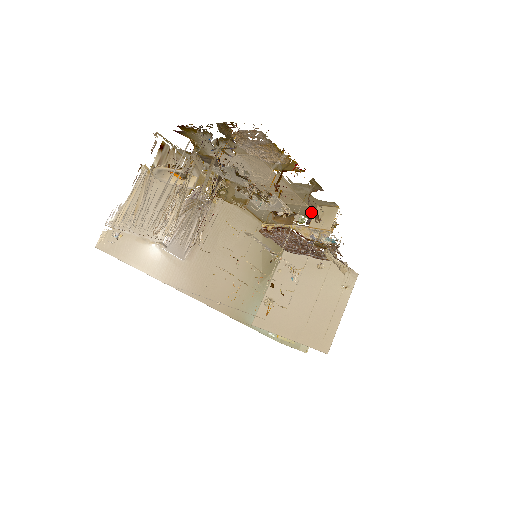
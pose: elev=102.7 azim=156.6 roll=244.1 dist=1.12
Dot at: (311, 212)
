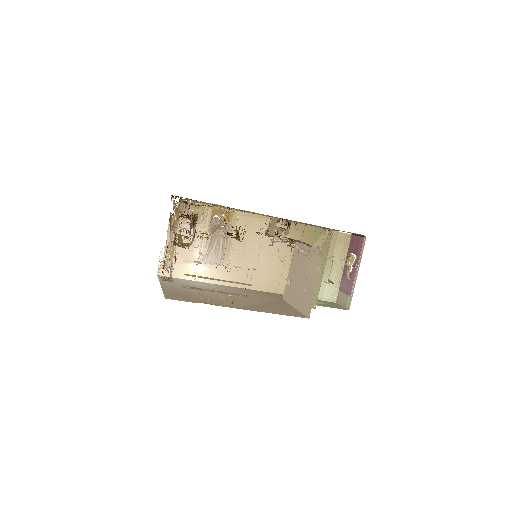
Dot at: occluded
